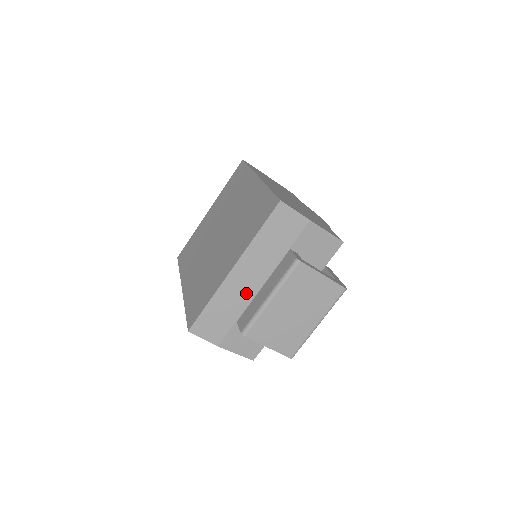
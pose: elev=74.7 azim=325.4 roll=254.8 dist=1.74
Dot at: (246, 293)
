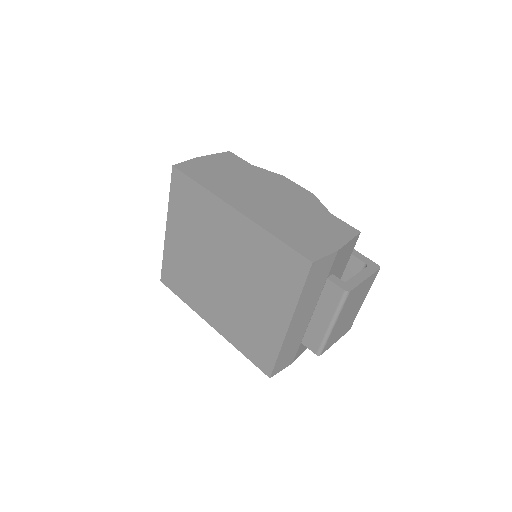
Dot at: (303, 327)
